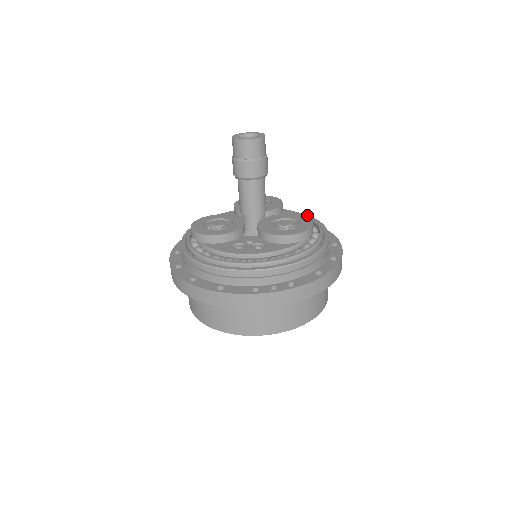
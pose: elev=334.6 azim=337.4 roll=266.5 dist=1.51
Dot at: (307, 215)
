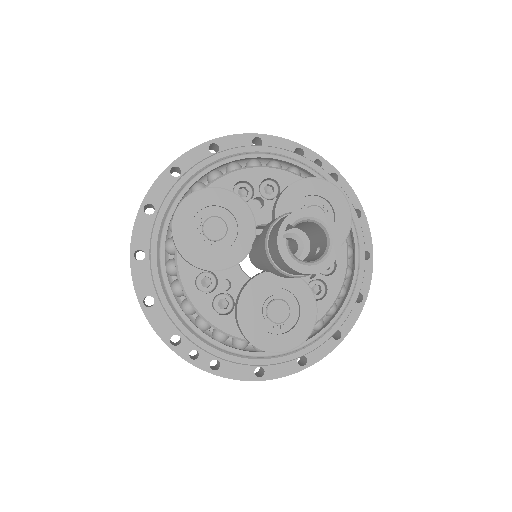
Dot at: (364, 267)
